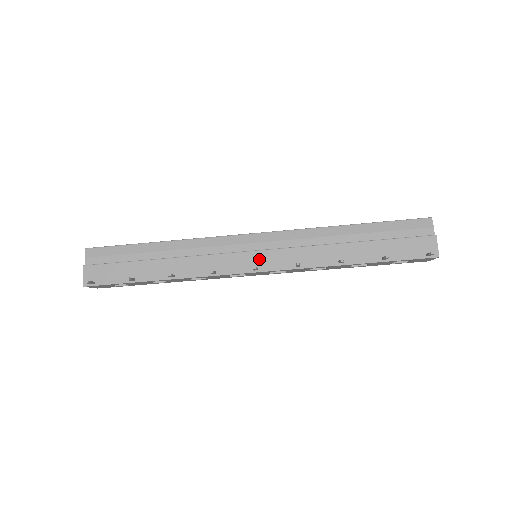
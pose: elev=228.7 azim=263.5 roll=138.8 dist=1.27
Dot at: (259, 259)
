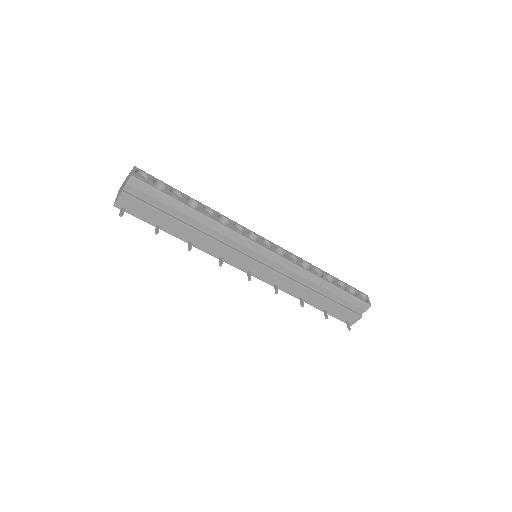
Dot at: (257, 269)
